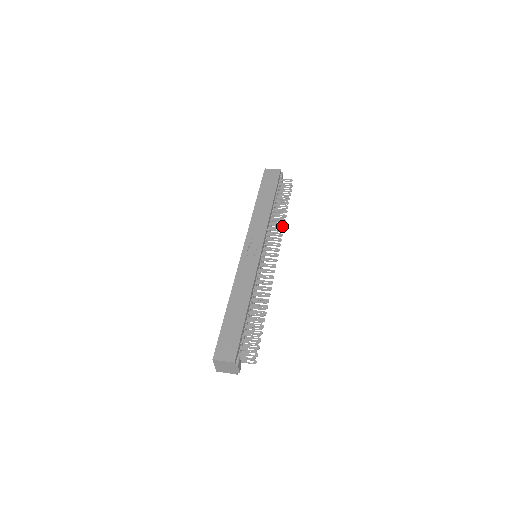
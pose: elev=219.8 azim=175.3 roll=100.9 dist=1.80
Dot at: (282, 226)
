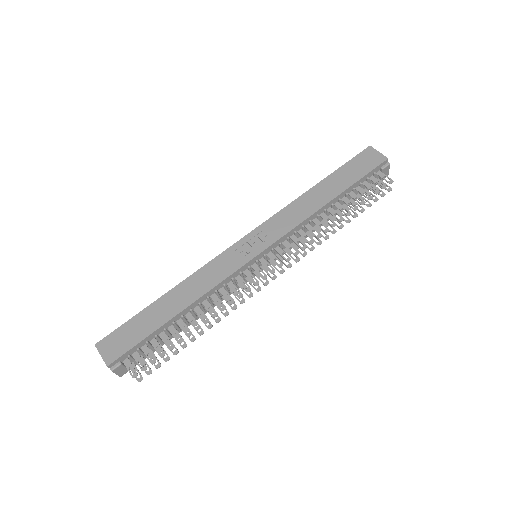
Dot at: (324, 237)
